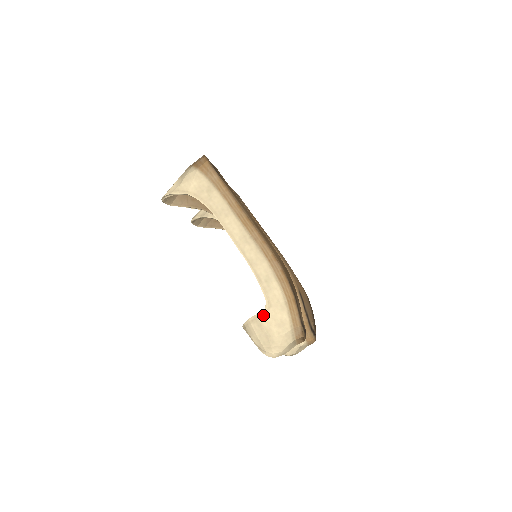
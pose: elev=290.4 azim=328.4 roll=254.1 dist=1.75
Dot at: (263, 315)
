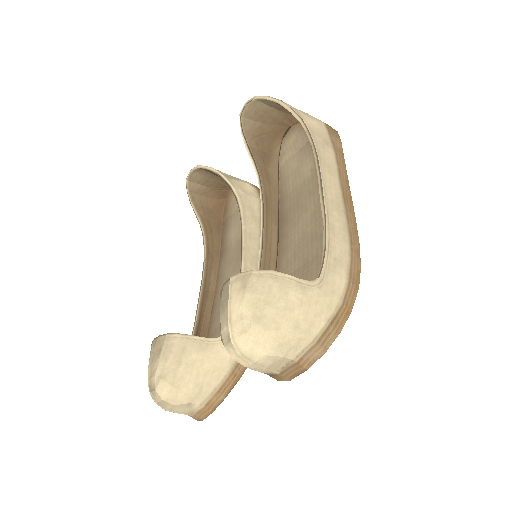
Dot at: (301, 285)
